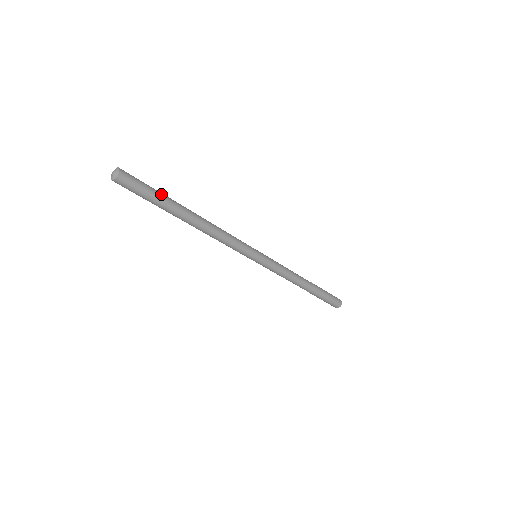
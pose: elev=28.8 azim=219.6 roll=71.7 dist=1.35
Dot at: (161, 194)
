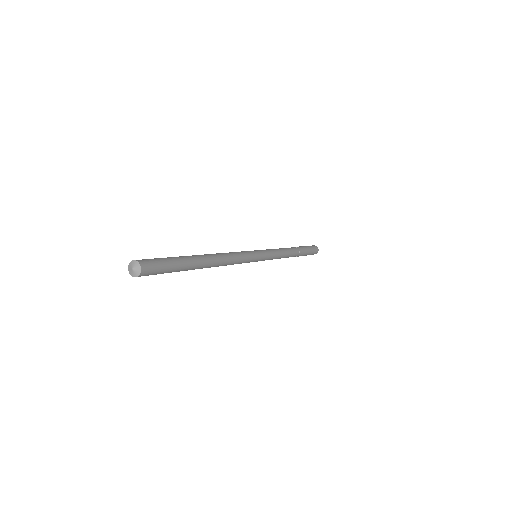
Dot at: (177, 259)
